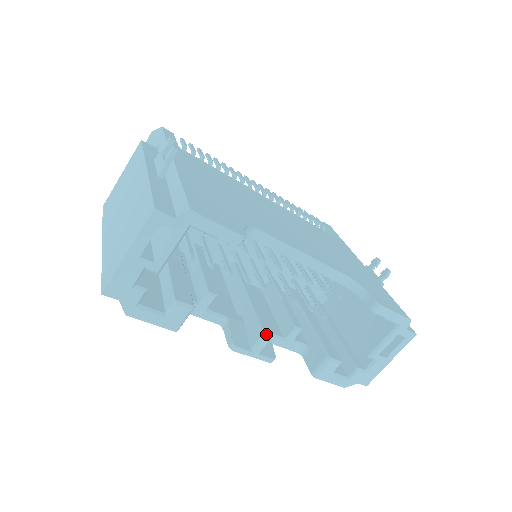
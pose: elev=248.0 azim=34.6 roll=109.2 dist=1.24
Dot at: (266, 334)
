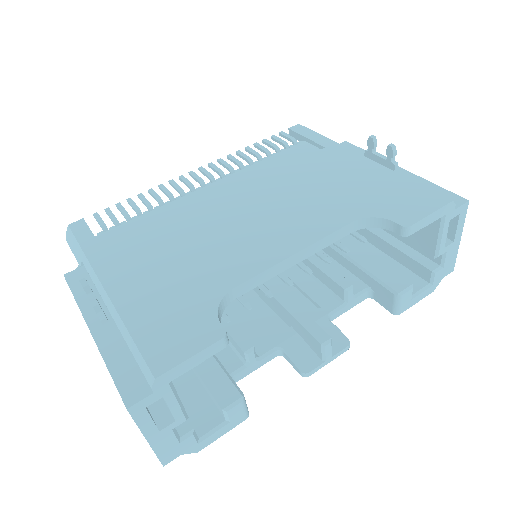
Dot at: (323, 344)
